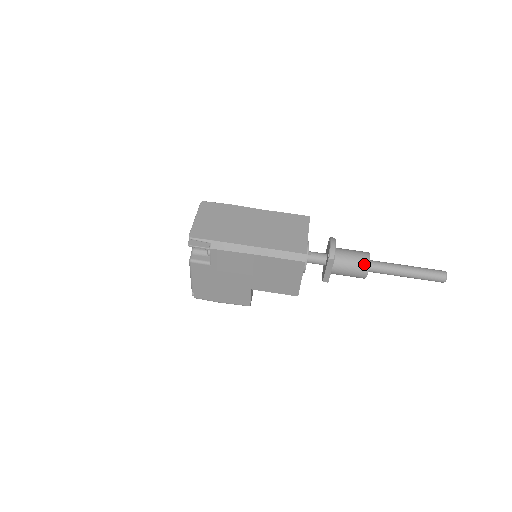
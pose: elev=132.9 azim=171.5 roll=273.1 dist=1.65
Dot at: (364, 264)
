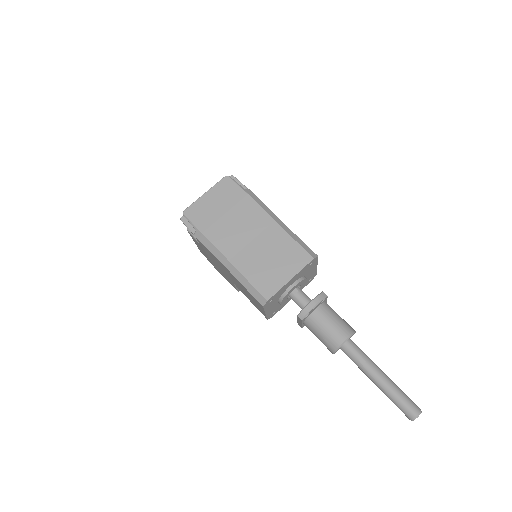
Dot at: (333, 343)
